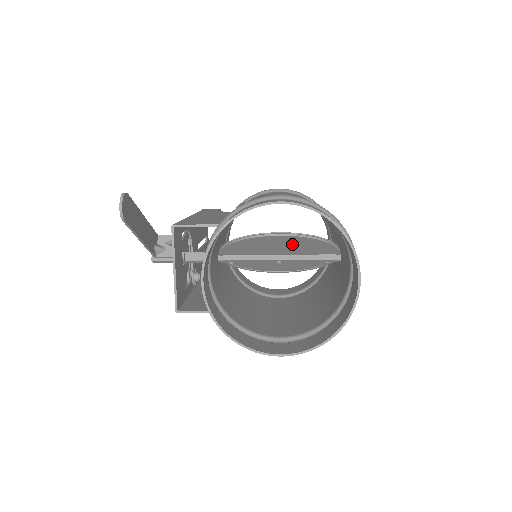
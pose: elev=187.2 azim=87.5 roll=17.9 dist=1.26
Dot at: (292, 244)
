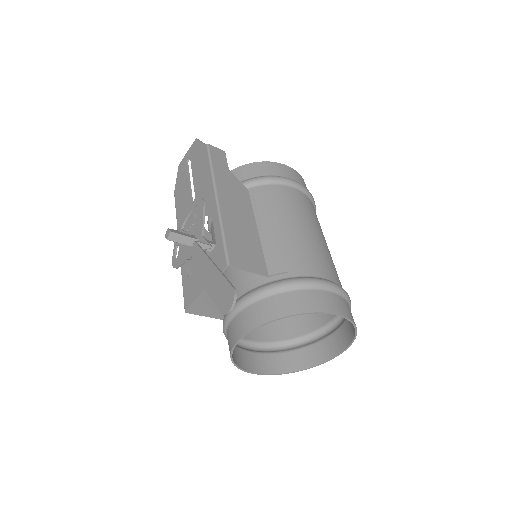
Dot at: occluded
